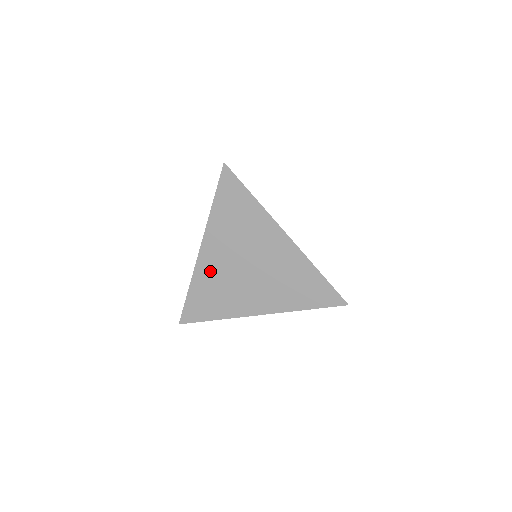
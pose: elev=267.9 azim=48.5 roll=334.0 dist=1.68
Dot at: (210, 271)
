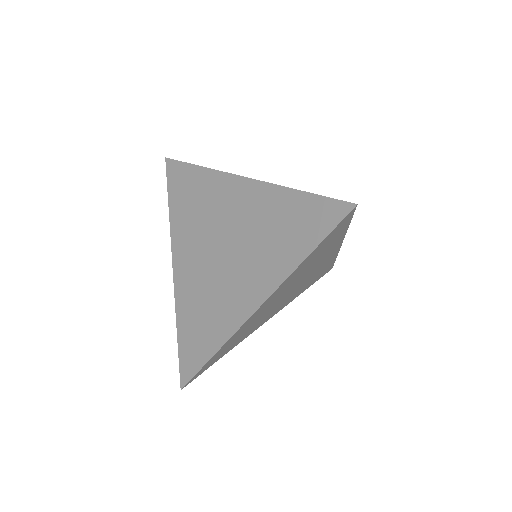
Dot at: (189, 287)
